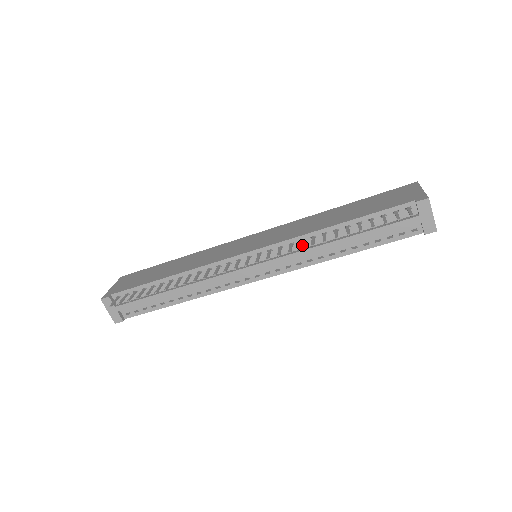
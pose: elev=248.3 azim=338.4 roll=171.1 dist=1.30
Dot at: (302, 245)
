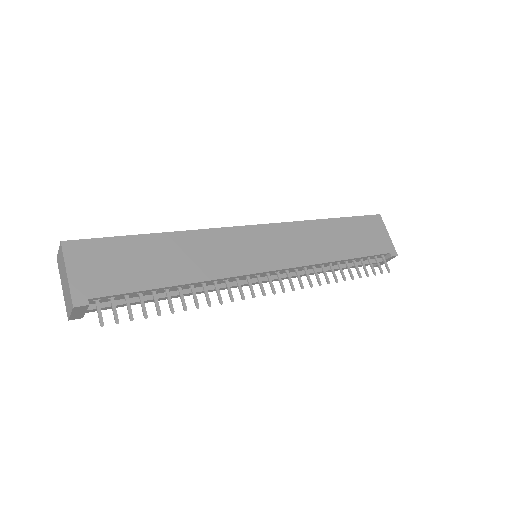
Dot at: occluded
